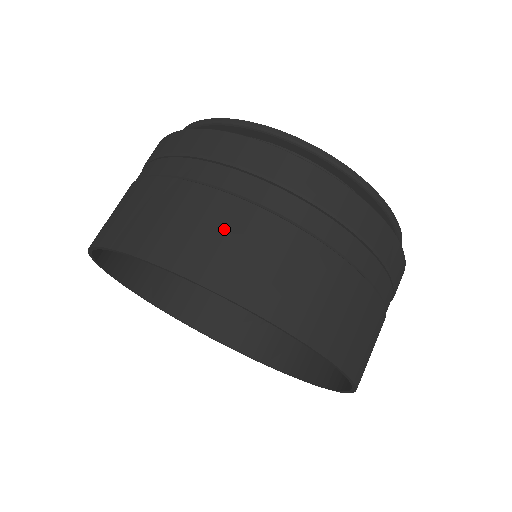
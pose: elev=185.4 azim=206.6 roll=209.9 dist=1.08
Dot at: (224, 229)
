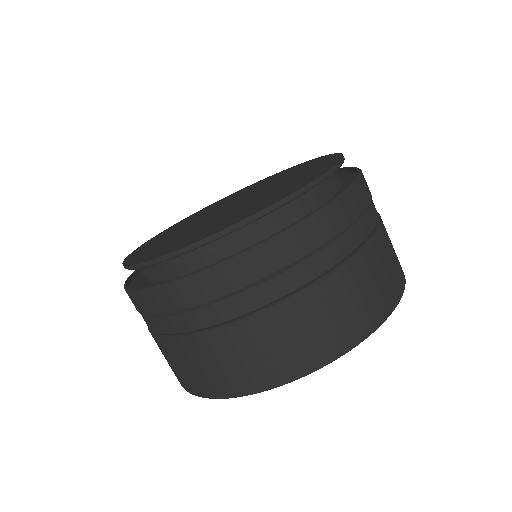
Dot at: (171, 359)
